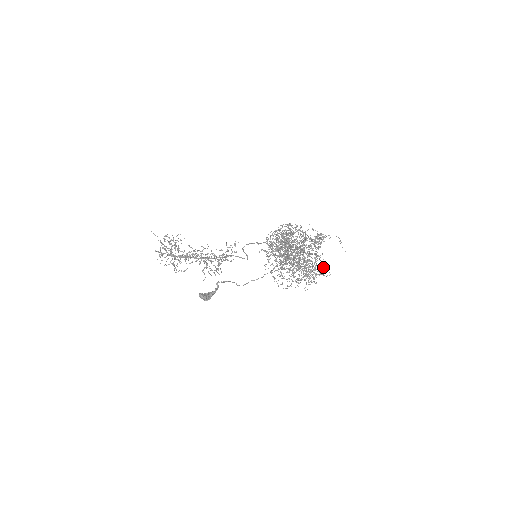
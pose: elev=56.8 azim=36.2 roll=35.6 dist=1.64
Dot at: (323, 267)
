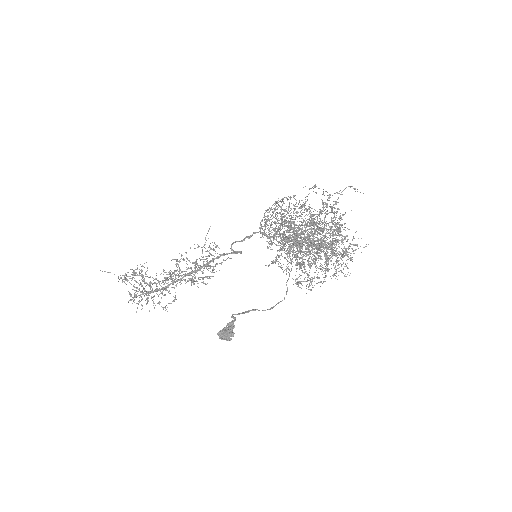
Dot at: occluded
